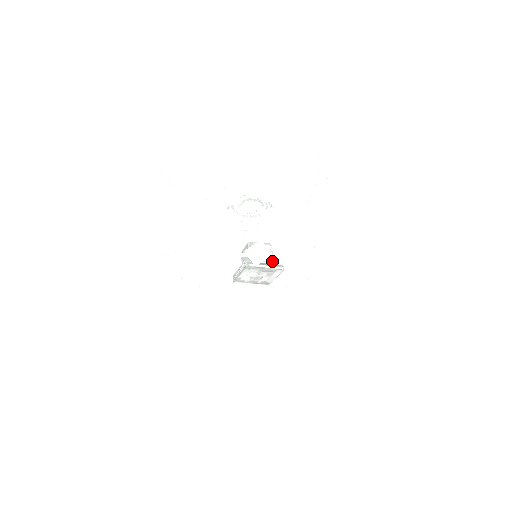
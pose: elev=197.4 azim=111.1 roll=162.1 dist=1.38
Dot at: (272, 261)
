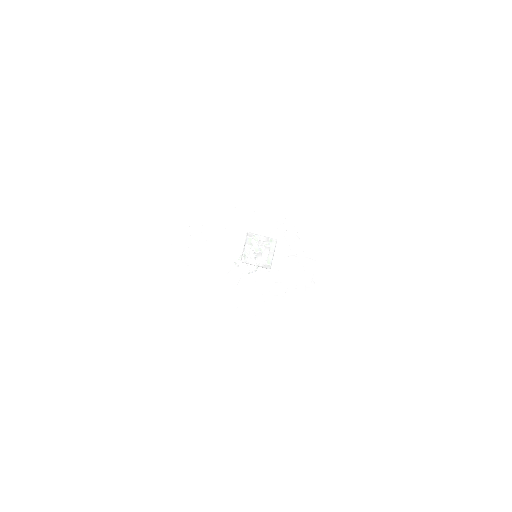
Dot at: occluded
